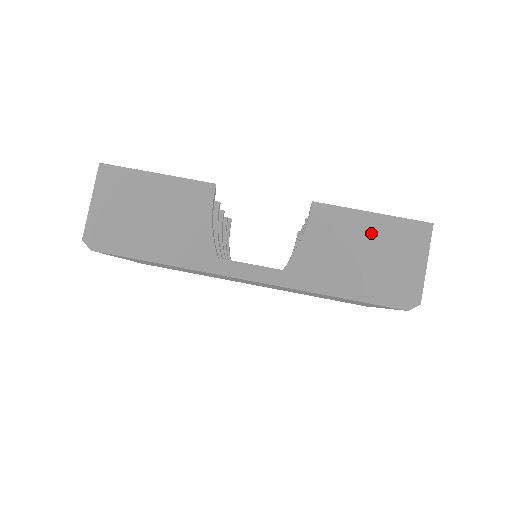
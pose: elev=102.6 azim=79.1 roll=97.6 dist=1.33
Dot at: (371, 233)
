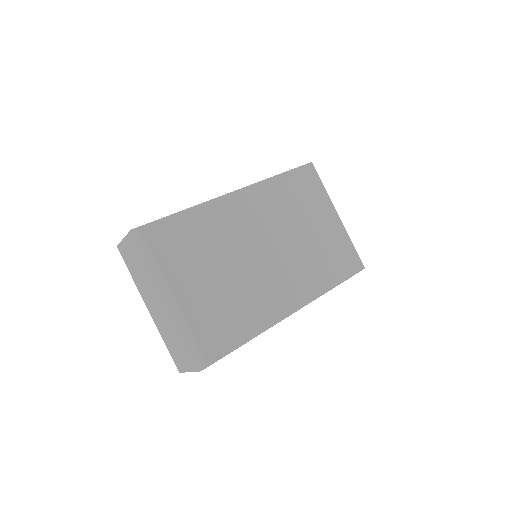
Dot at: occluded
